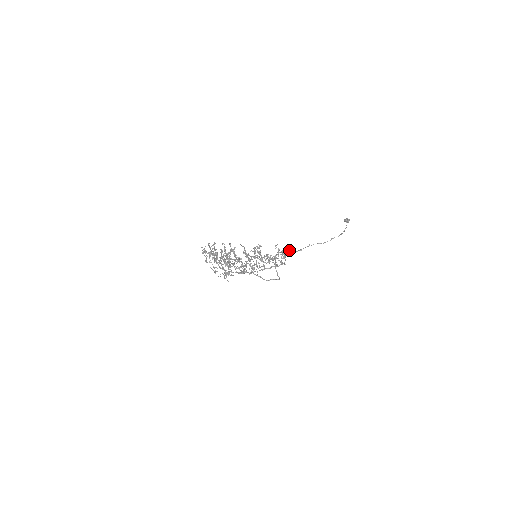
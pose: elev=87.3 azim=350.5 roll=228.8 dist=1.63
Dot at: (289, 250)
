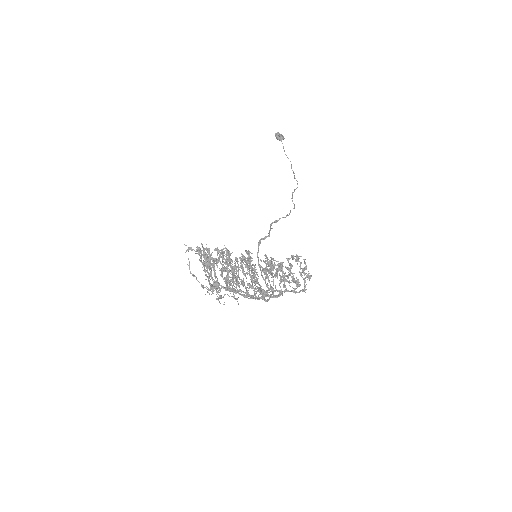
Dot at: (272, 228)
